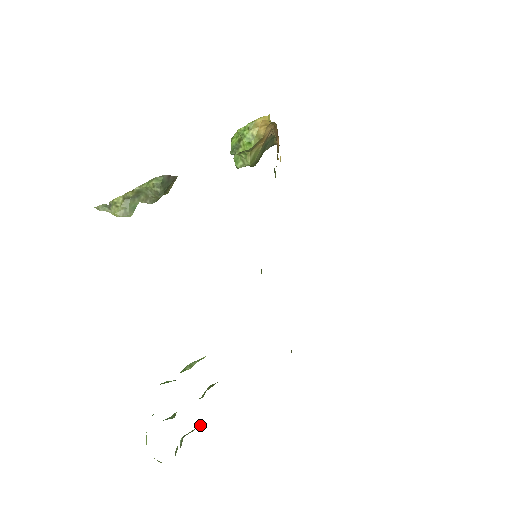
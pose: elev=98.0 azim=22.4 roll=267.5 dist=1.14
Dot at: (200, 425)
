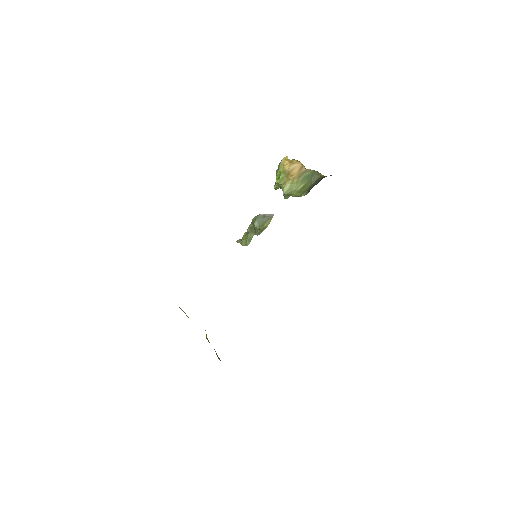
Dot at: occluded
